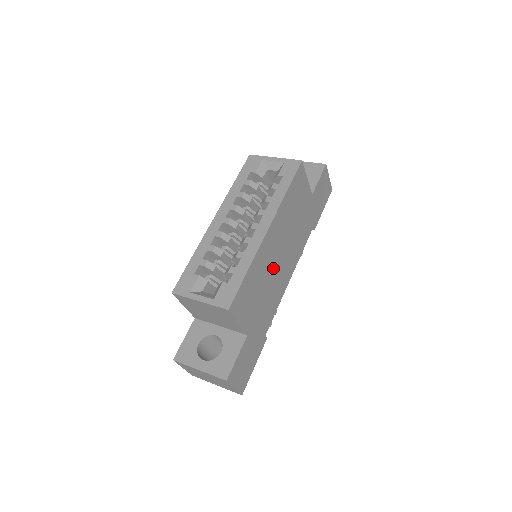
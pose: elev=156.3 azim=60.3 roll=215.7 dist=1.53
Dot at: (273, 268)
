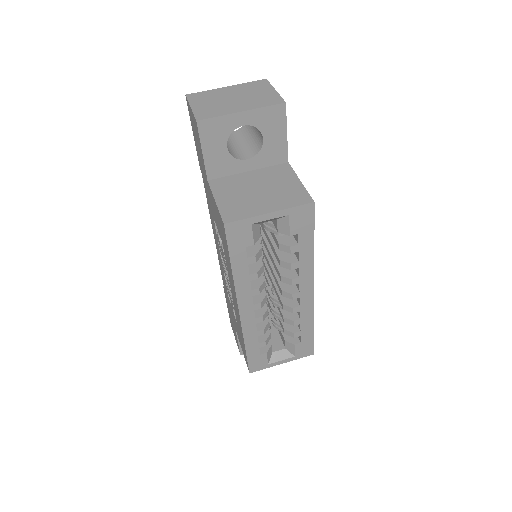
Dot at: occluded
